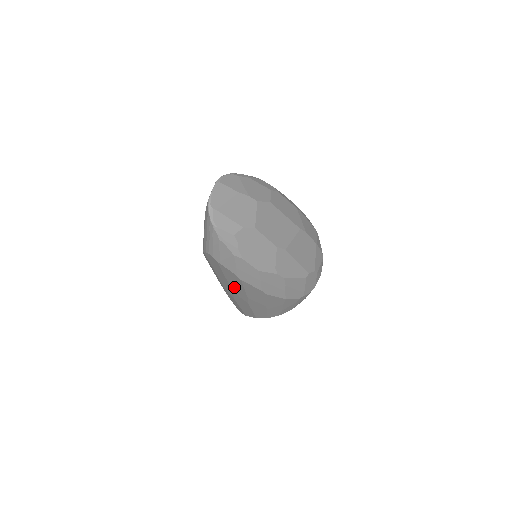
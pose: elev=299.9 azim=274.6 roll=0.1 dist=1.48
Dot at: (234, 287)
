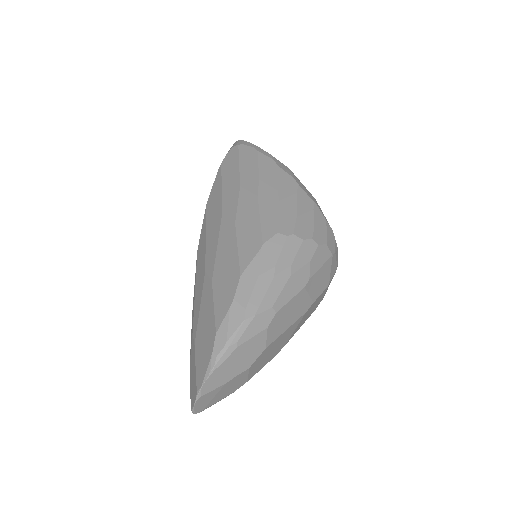
Dot at: occluded
